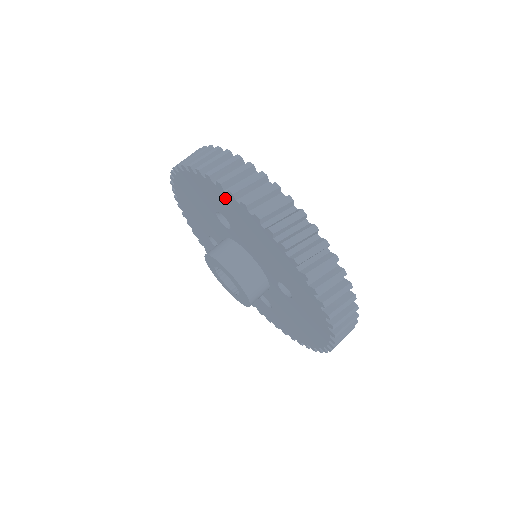
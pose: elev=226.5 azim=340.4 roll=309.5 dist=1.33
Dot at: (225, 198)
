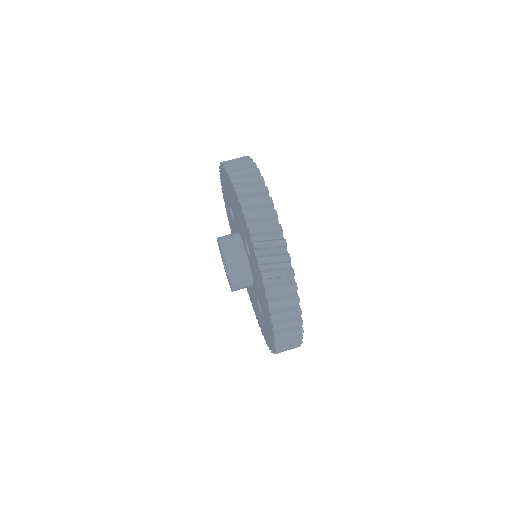
Dot at: (223, 177)
